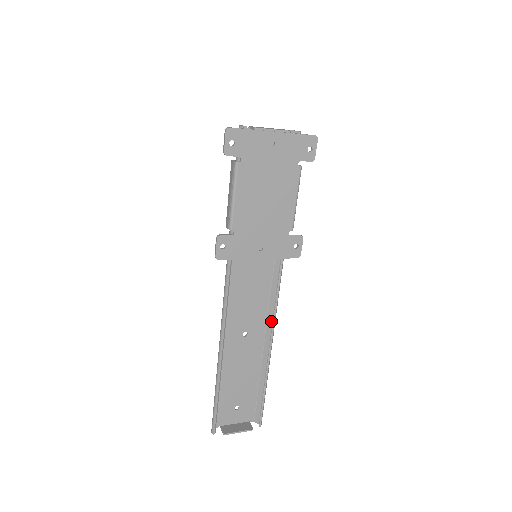
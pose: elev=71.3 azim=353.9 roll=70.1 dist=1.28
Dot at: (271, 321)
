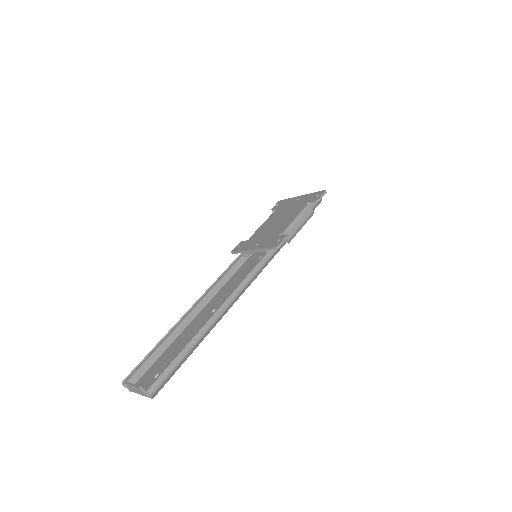
Dot at: (234, 299)
